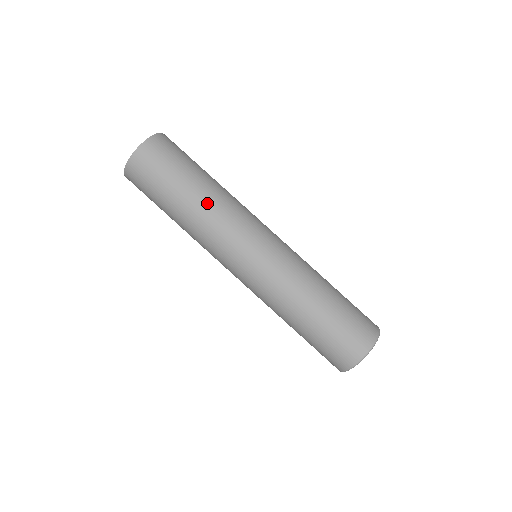
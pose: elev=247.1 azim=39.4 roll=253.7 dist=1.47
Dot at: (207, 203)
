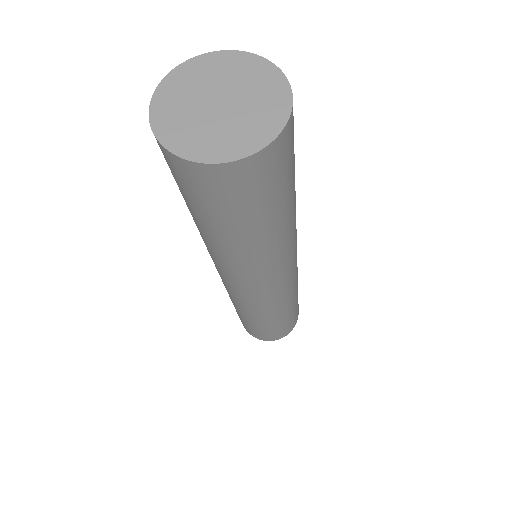
Dot at: (274, 246)
